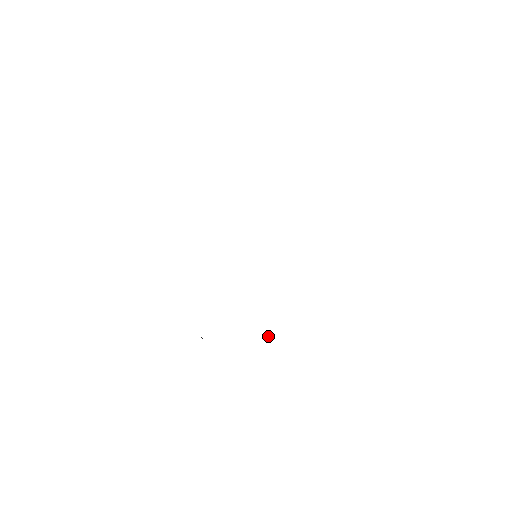
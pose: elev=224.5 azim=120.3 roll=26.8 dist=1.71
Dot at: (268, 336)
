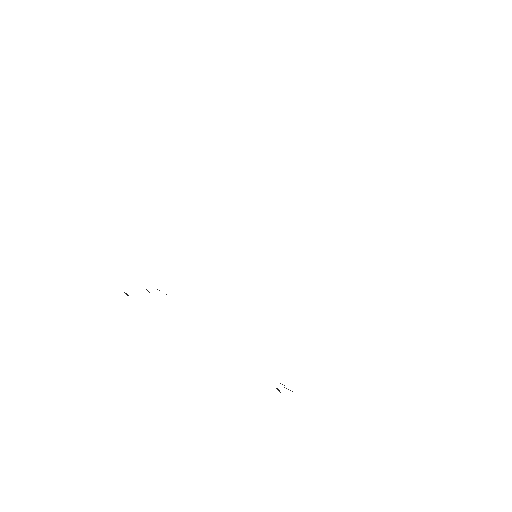
Dot at: (279, 391)
